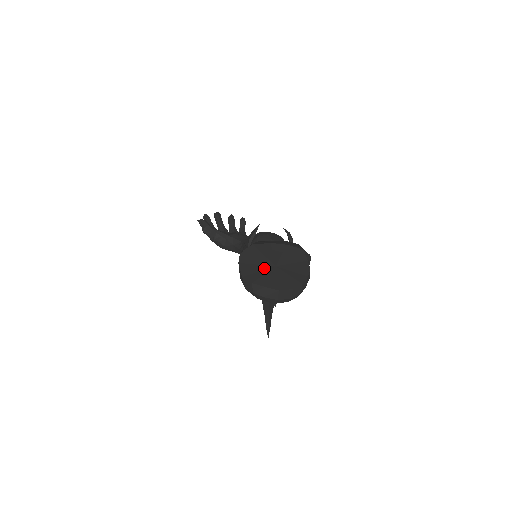
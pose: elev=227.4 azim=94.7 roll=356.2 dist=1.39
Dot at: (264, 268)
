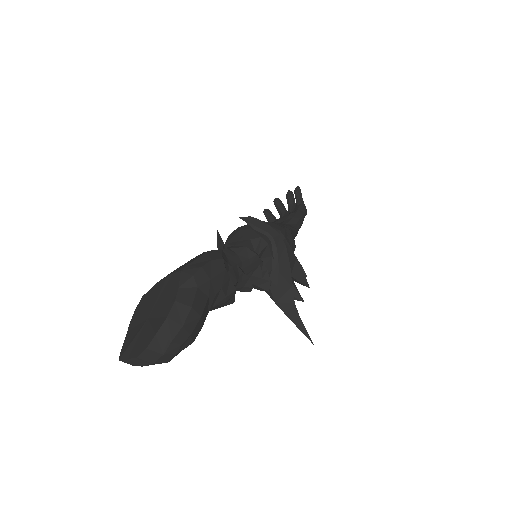
Dot at: (139, 328)
